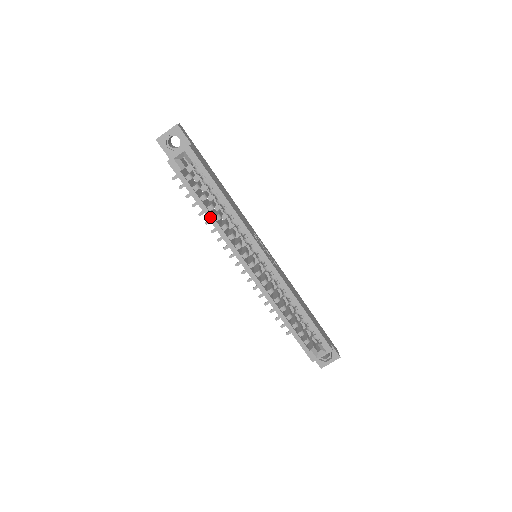
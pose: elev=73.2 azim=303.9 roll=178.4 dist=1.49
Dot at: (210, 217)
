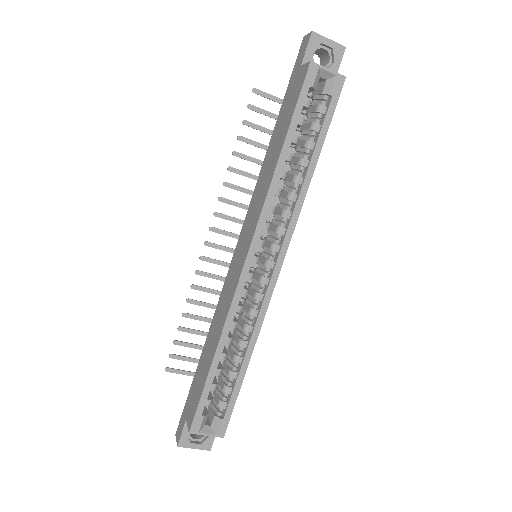
Dot at: (280, 165)
